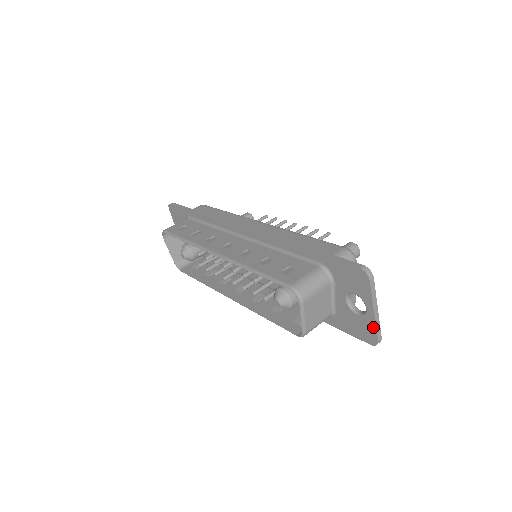
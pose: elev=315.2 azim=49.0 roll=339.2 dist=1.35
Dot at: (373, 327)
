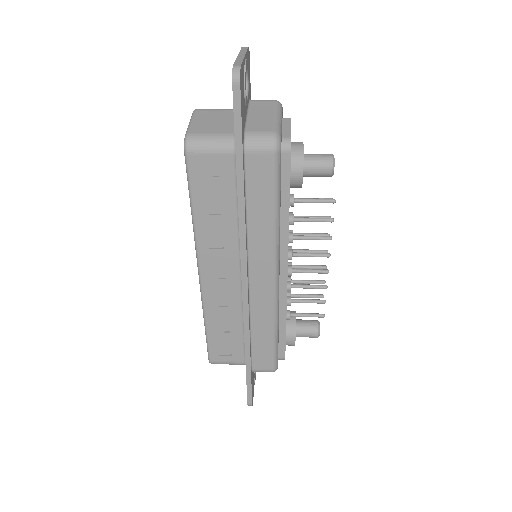
Dot at: occluded
